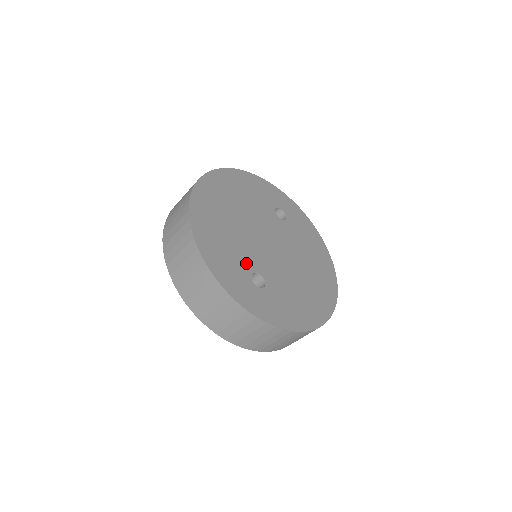
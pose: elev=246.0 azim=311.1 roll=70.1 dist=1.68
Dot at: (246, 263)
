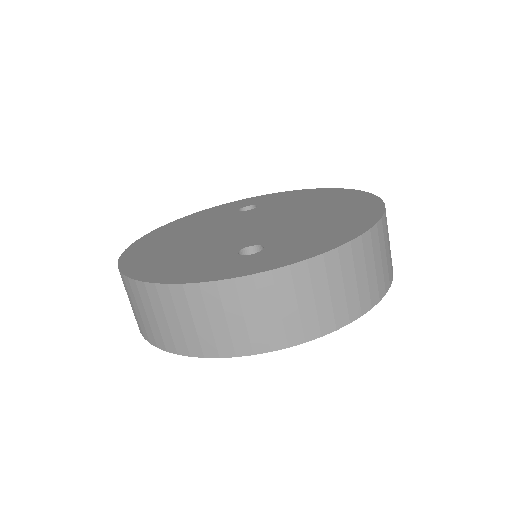
Dot at: (223, 252)
